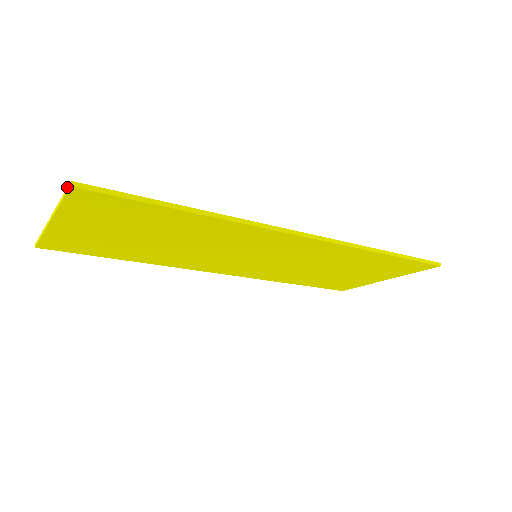
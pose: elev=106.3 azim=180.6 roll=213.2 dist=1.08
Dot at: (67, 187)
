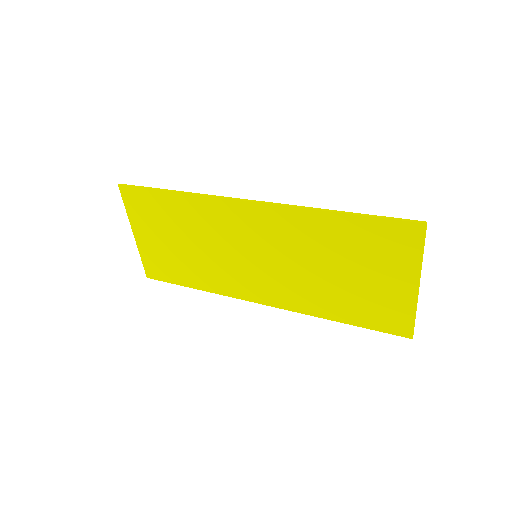
Dot at: (122, 191)
